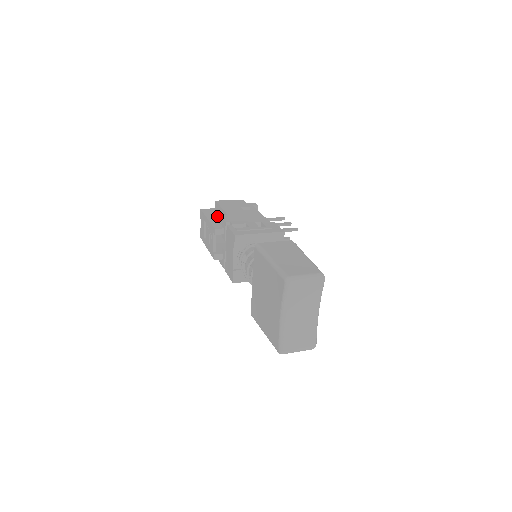
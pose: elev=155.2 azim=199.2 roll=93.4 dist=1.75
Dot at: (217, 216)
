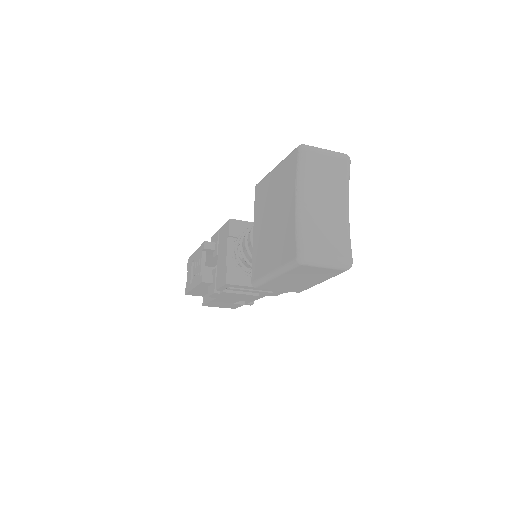
Dot at: occluded
